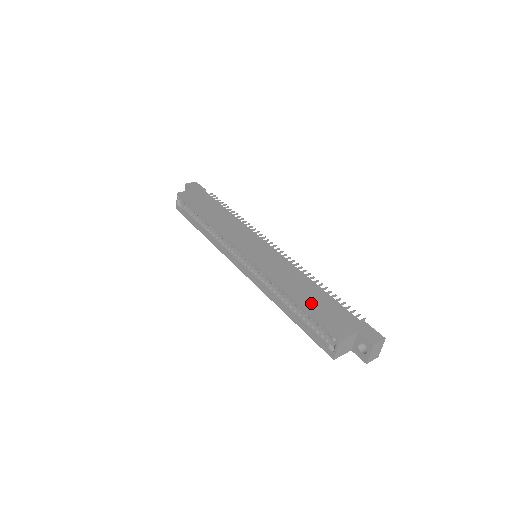
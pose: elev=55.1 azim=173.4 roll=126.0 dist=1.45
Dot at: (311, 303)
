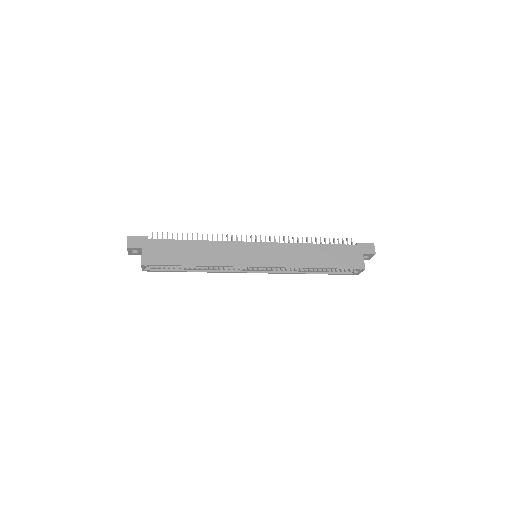
Dot at: (330, 261)
